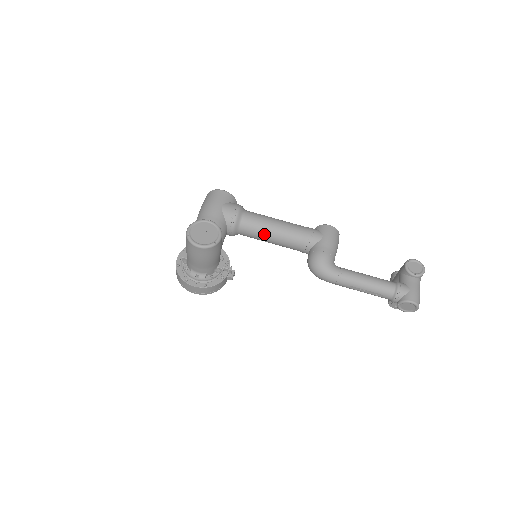
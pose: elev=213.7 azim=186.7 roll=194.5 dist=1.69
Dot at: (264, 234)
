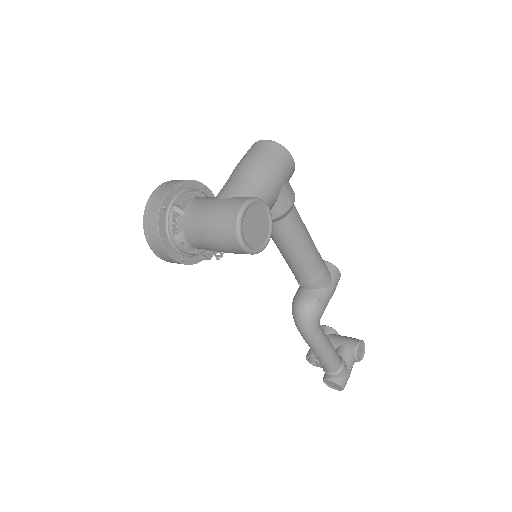
Dot at: (290, 247)
